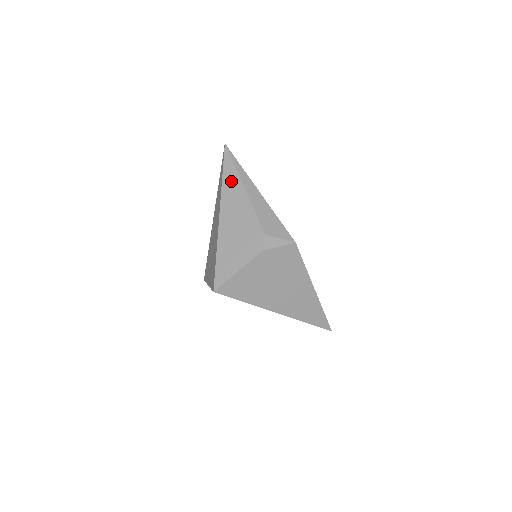
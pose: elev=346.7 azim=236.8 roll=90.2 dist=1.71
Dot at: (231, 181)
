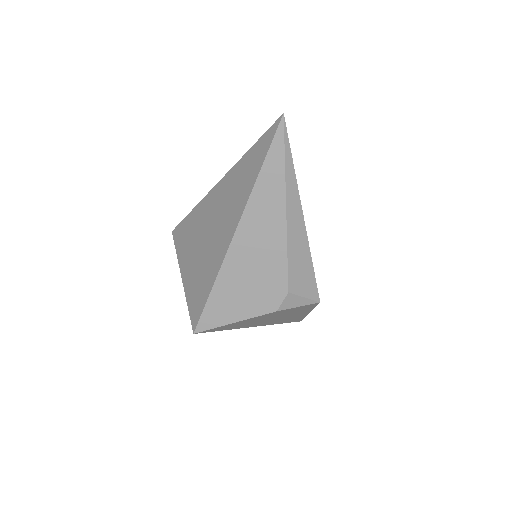
Dot at: (270, 190)
